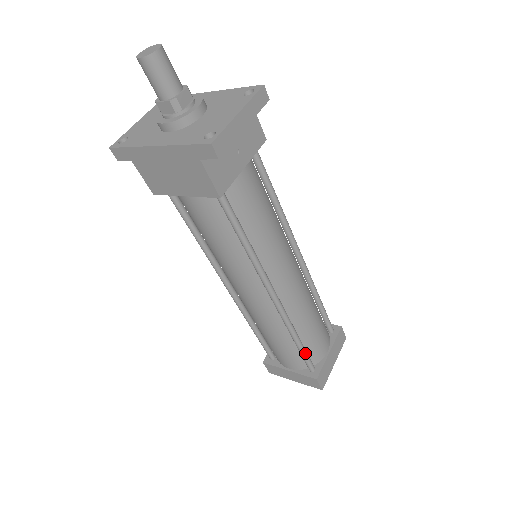
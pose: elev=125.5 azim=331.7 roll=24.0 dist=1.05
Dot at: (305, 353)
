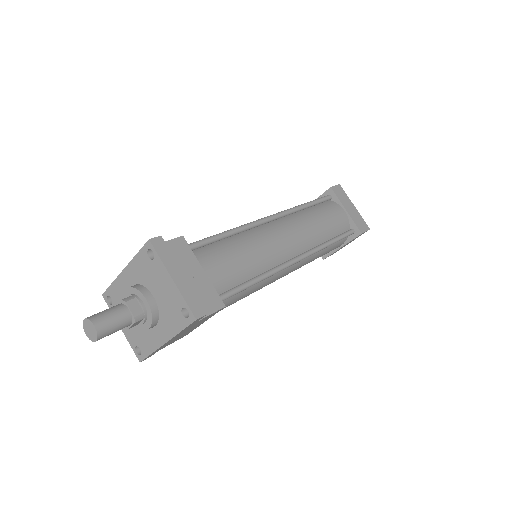
Dot at: (340, 238)
